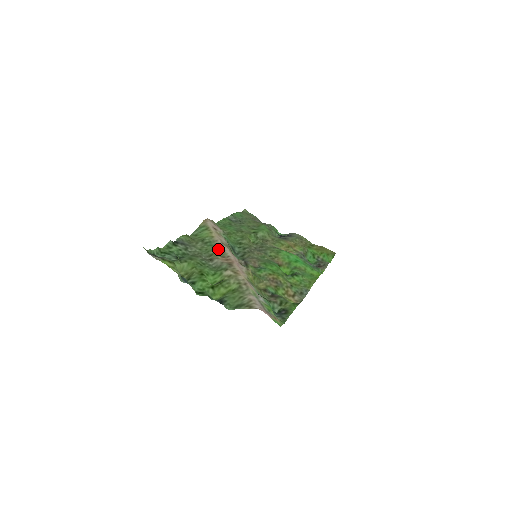
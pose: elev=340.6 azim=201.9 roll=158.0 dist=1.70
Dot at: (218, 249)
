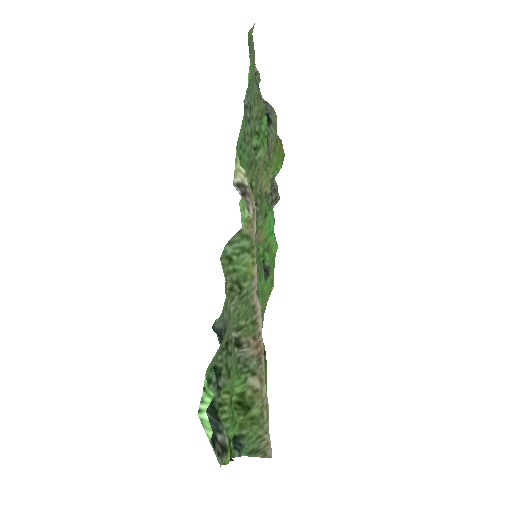
Dot at: (252, 314)
